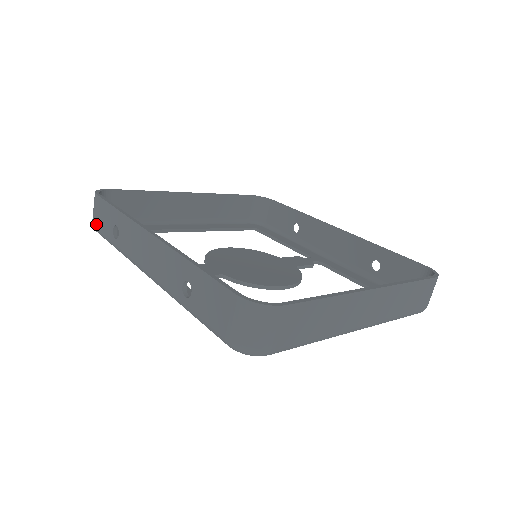
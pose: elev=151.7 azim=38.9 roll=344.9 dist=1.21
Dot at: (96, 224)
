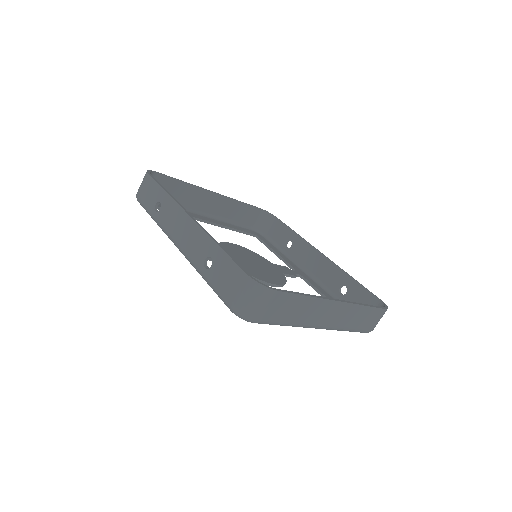
Dot at: (141, 196)
